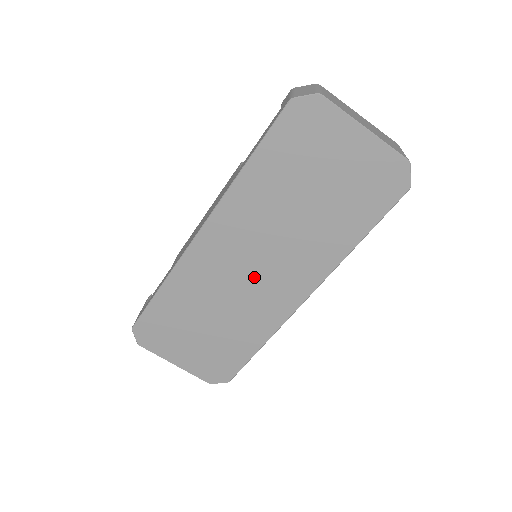
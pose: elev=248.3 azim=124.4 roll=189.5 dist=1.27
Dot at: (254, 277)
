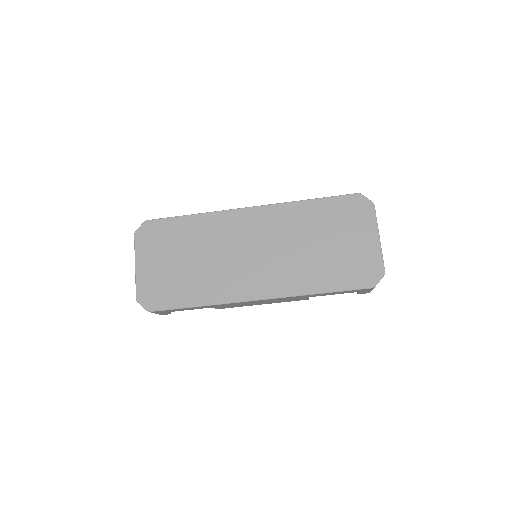
Dot at: (247, 258)
